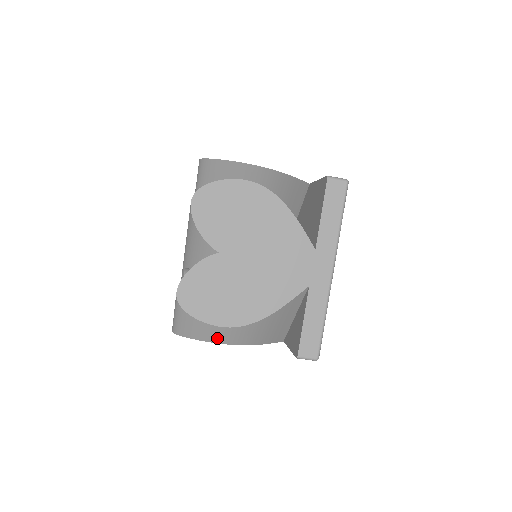
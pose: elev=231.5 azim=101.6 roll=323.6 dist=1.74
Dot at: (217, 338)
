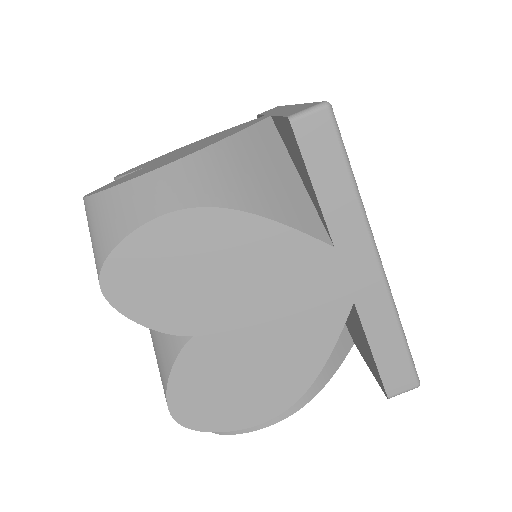
Dot at: (155, 203)
